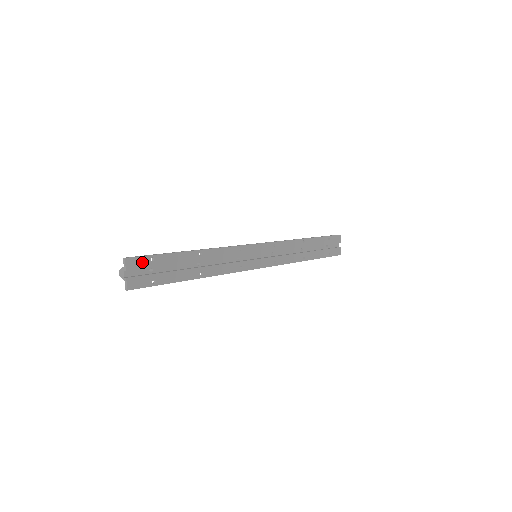
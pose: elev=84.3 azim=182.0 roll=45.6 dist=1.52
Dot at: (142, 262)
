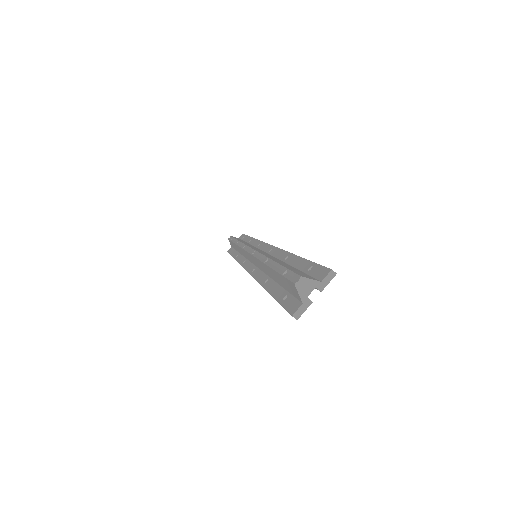
Dot at: occluded
